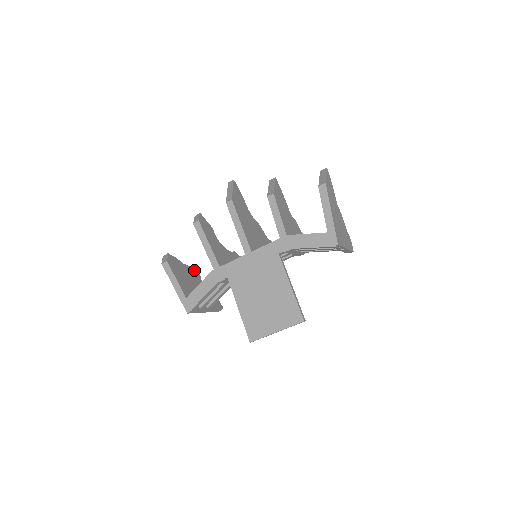
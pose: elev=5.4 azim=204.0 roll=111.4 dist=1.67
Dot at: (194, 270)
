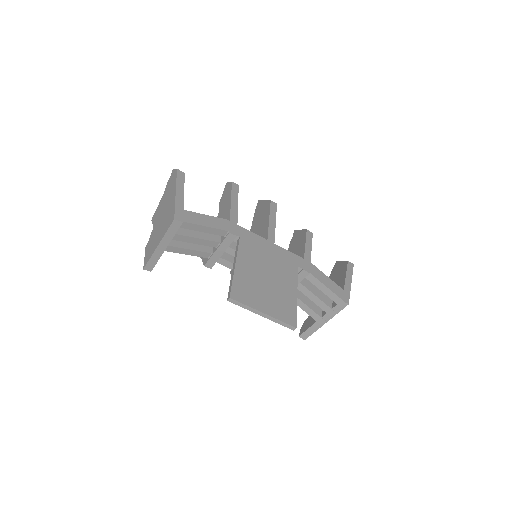
Dot at: occluded
